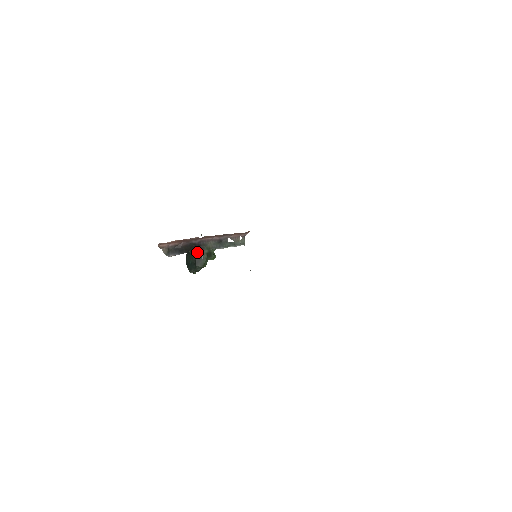
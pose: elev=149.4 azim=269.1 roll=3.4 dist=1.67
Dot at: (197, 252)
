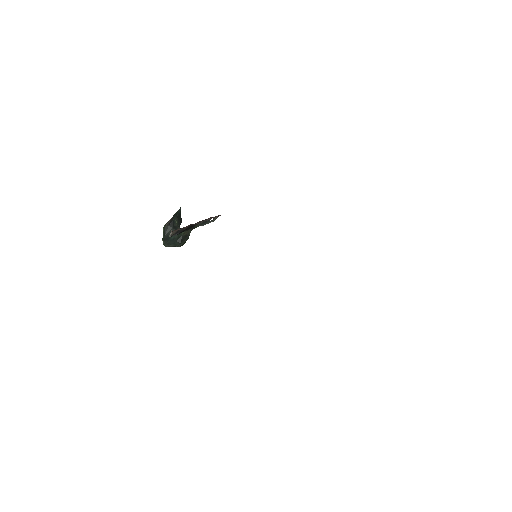
Dot at: (187, 230)
